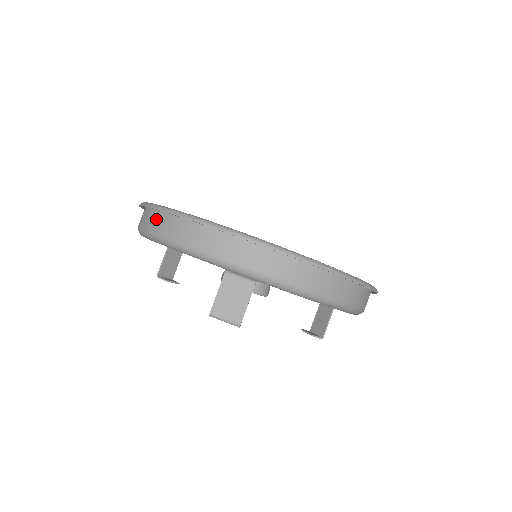
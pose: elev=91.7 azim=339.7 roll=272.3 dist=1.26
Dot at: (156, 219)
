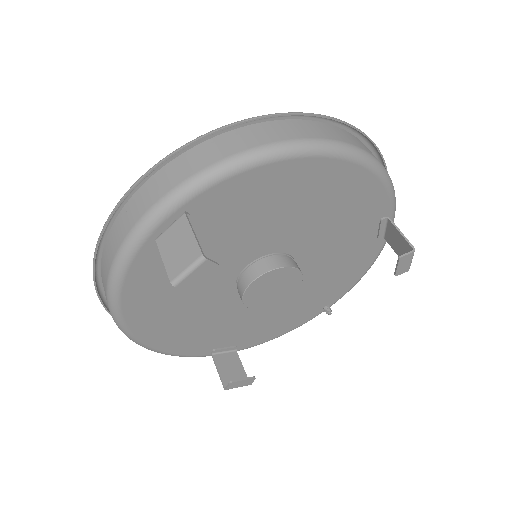
Dot at: (105, 295)
